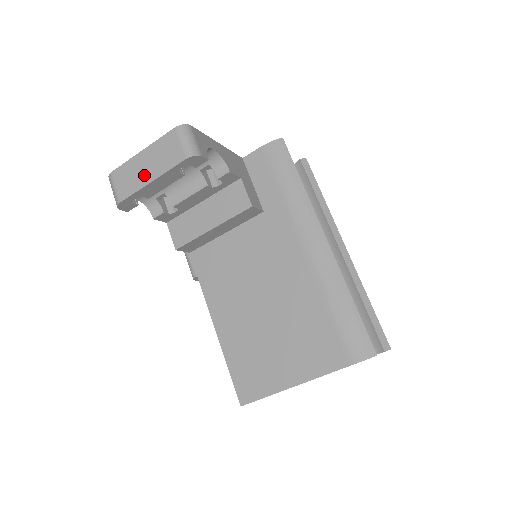
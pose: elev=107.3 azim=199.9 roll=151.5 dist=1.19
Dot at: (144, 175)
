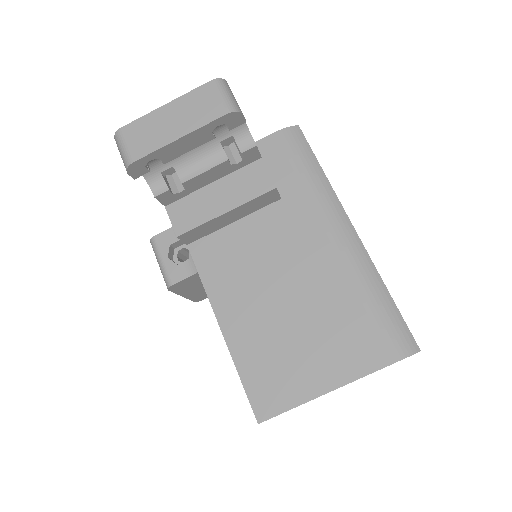
Dot at: (169, 131)
